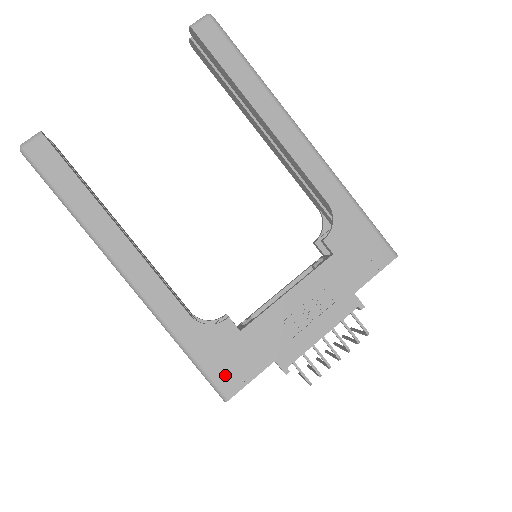
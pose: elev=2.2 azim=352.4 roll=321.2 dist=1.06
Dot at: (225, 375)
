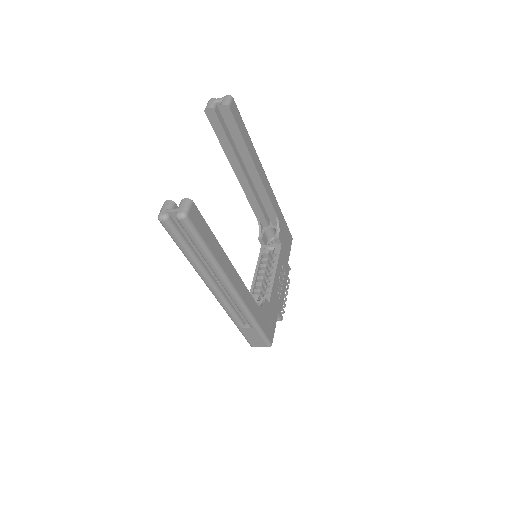
Dot at: (269, 332)
